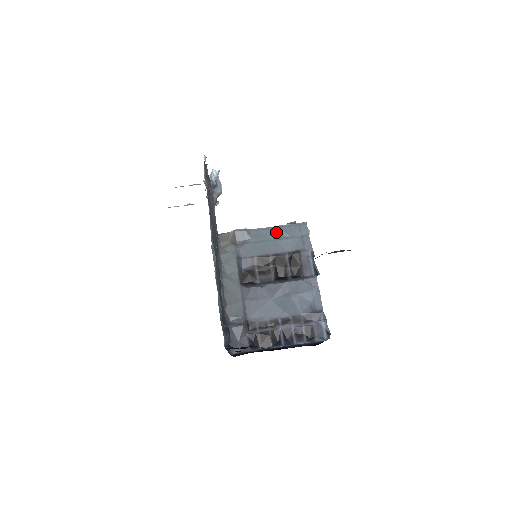
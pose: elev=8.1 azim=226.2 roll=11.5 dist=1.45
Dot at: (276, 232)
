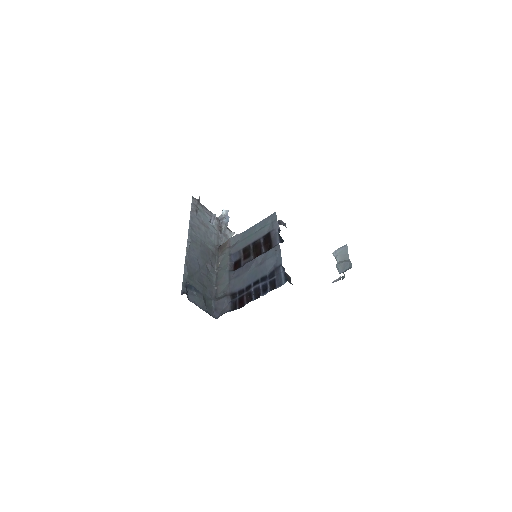
Dot at: (256, 228)
